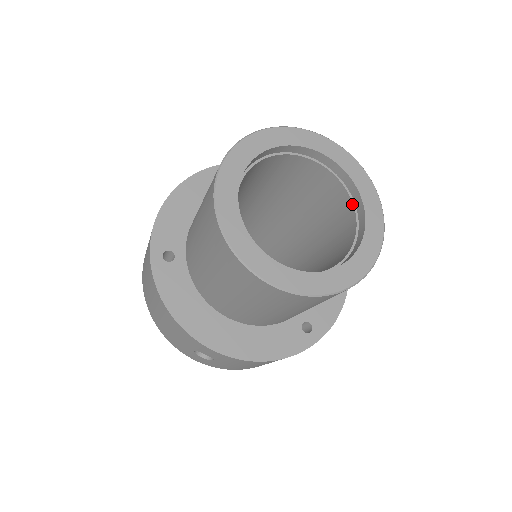
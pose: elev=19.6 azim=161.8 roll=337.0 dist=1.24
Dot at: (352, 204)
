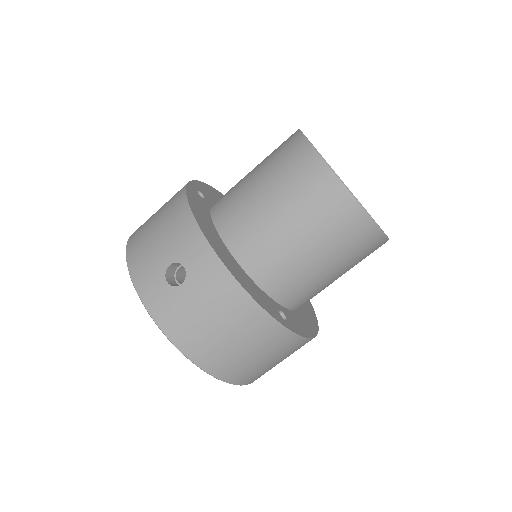
Dot at: occluded
